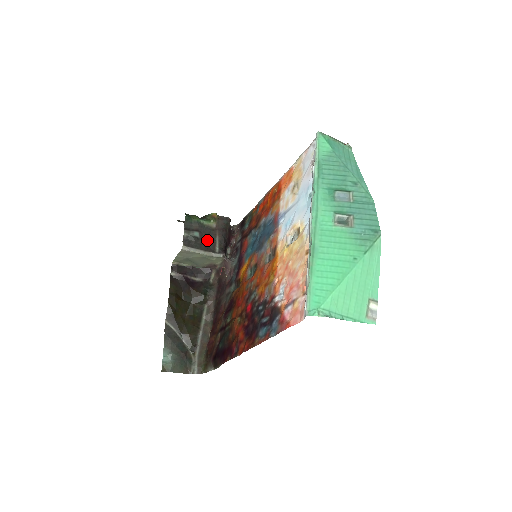
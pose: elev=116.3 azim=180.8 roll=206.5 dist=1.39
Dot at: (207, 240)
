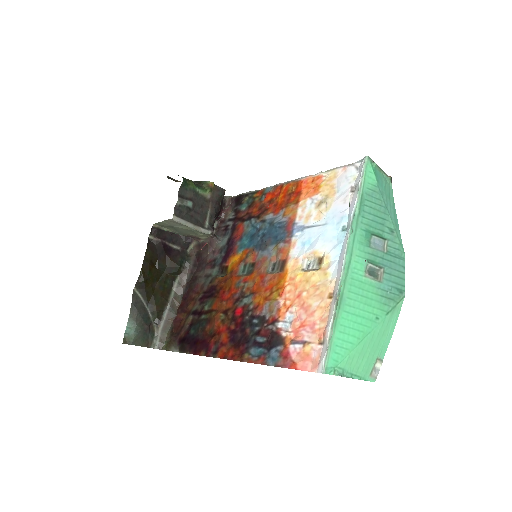
Dot at: (199, 212)
